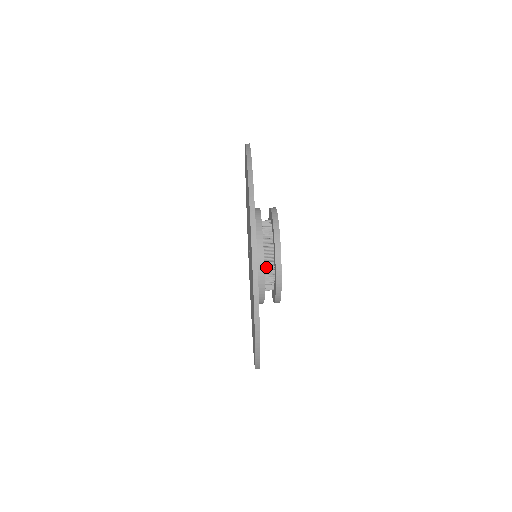
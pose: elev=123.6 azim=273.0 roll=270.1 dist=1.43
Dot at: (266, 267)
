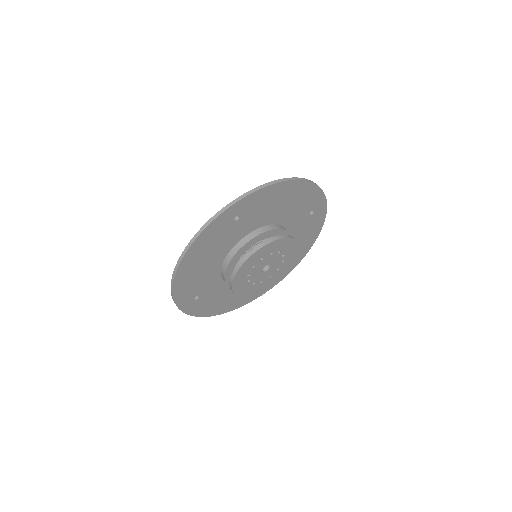
Dot at: occluded
